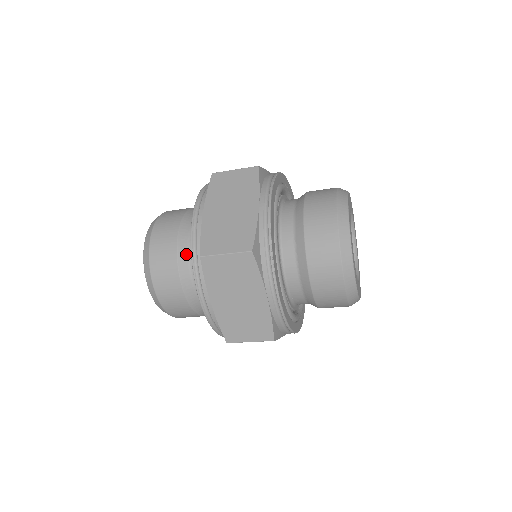
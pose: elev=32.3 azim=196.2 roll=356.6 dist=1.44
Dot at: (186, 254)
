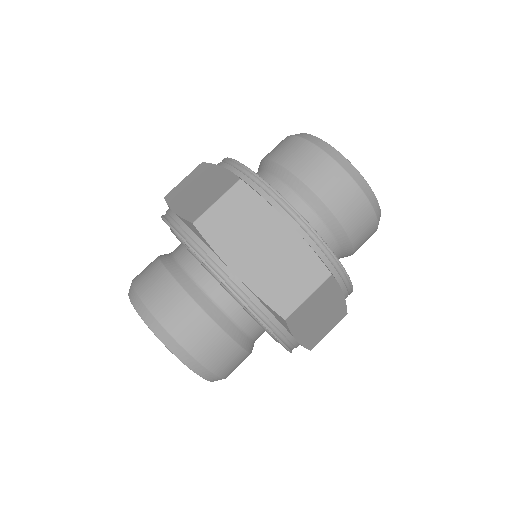
Dot at: (228, 321)
